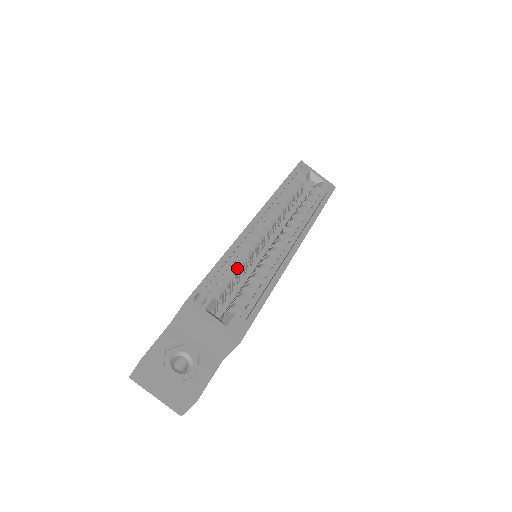
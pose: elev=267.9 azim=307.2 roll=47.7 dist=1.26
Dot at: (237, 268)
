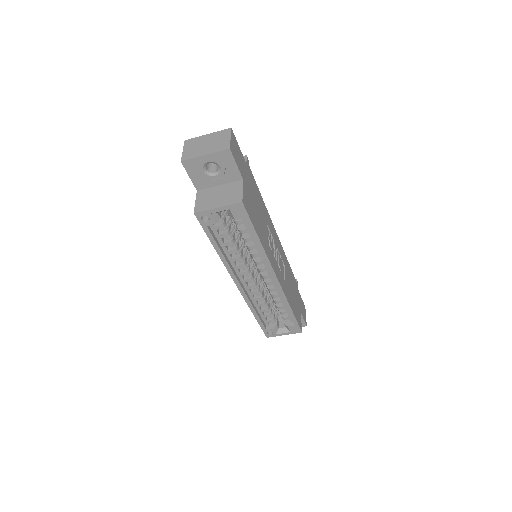
Dot at: (264, 305)
